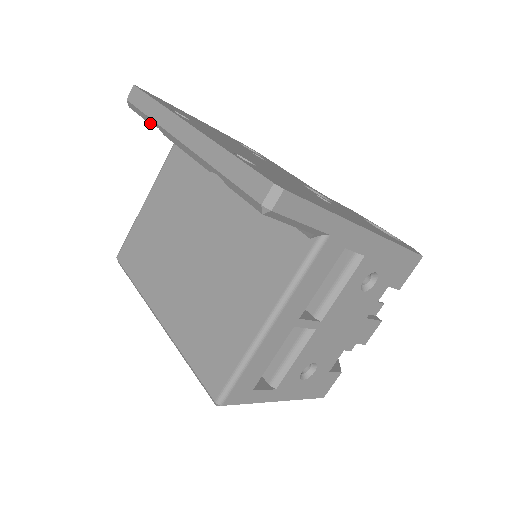
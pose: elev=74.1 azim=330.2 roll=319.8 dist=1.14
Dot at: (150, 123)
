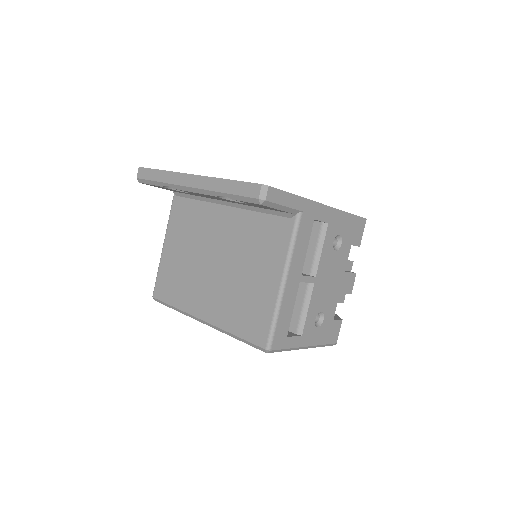
Dot at: (161, 186)
